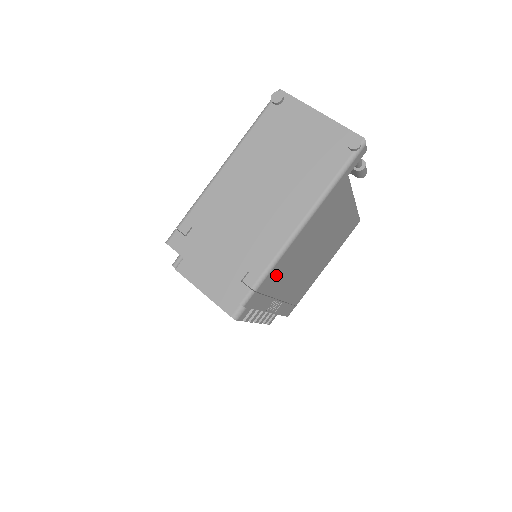
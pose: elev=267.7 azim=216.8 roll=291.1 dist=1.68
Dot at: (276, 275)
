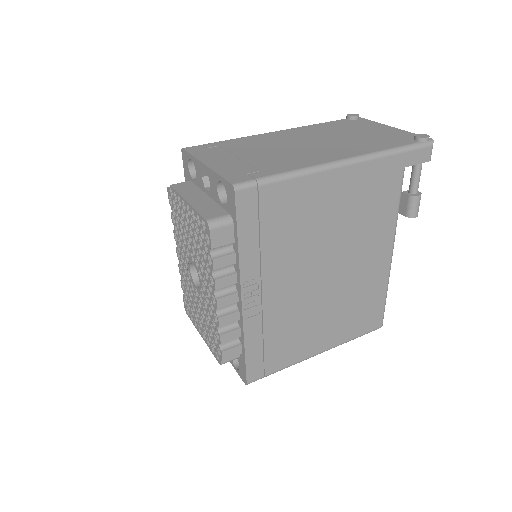
Dot at: (286, 208)
